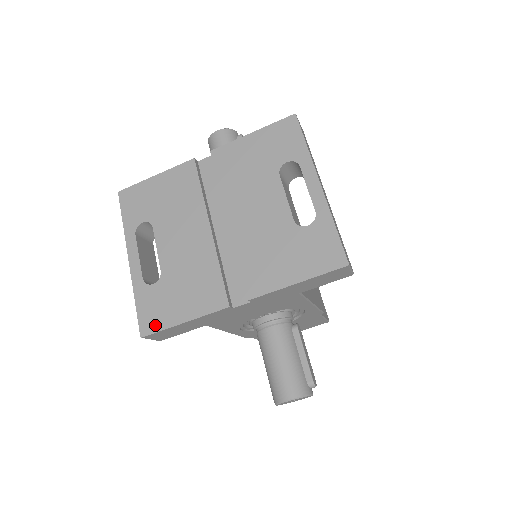
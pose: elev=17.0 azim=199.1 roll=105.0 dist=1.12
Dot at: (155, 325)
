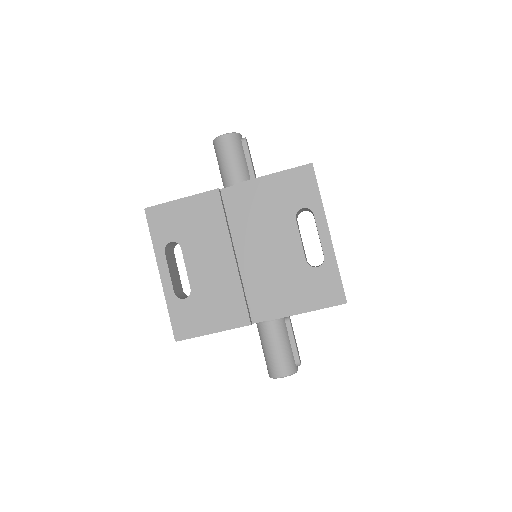
Dot at: (188, 333)
